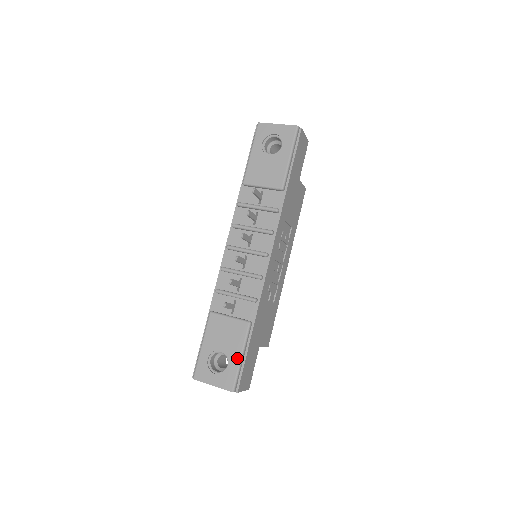
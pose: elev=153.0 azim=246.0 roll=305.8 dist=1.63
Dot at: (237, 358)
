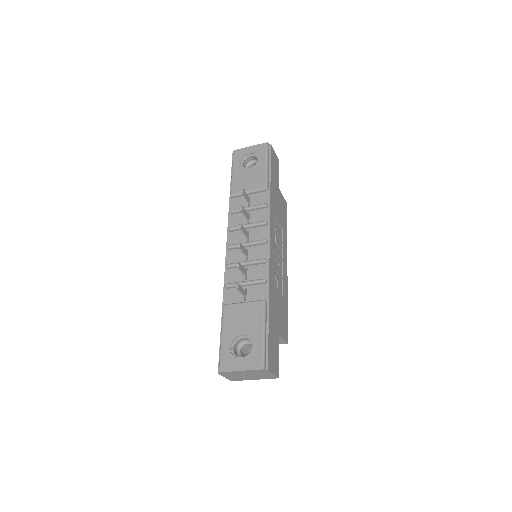
Dot at: (260, 336)
